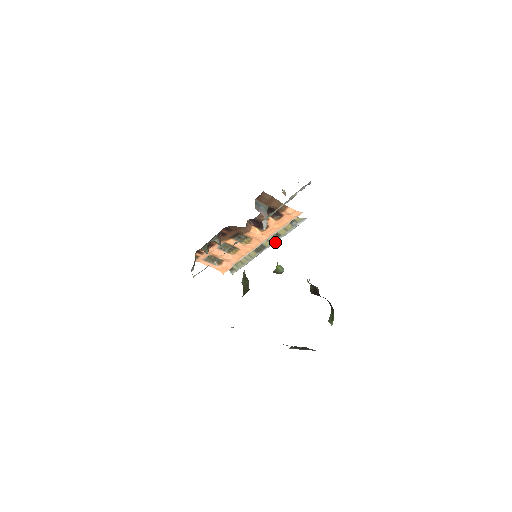
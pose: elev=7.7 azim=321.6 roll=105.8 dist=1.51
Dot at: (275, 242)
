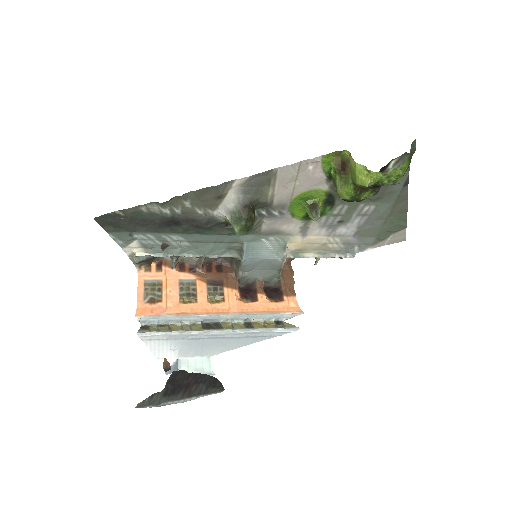
Dot at: (239, 332)
